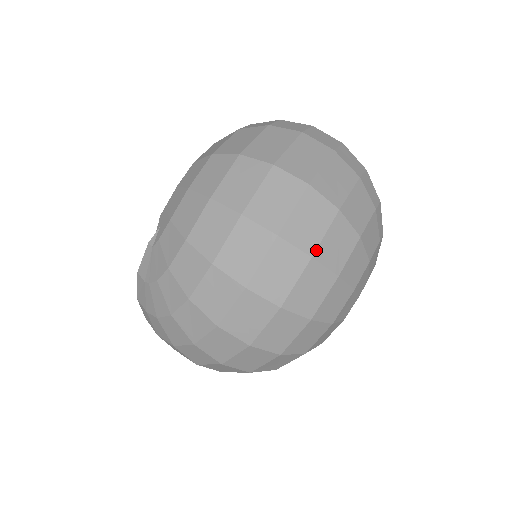
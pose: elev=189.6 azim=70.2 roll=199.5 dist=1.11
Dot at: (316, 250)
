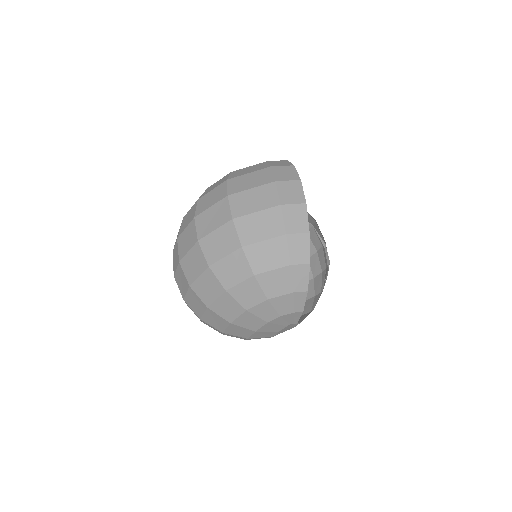
Dot at: (214, 264)
